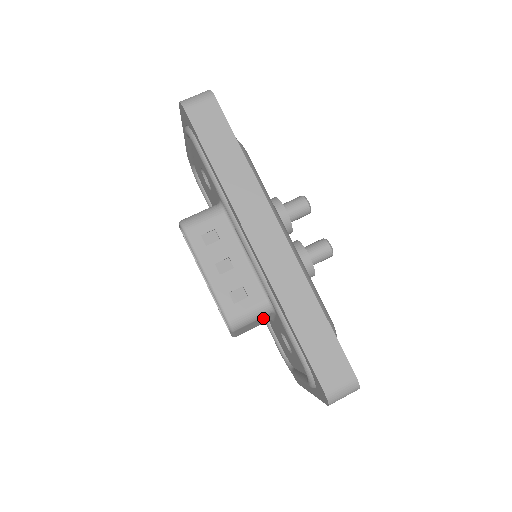
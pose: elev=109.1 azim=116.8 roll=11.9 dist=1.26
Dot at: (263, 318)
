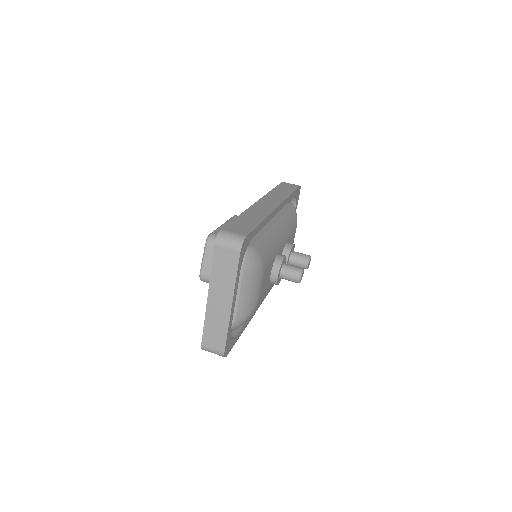
Dot at: occluded
